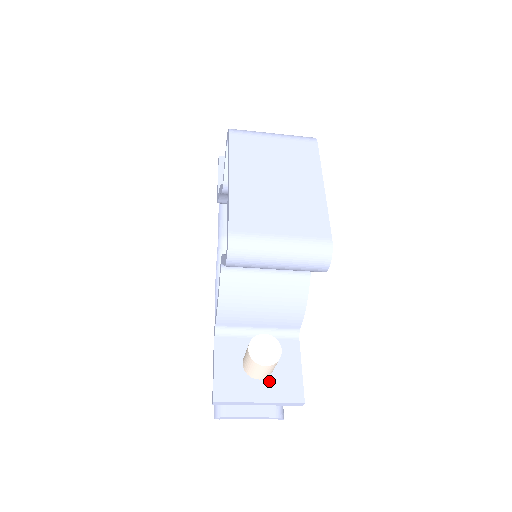
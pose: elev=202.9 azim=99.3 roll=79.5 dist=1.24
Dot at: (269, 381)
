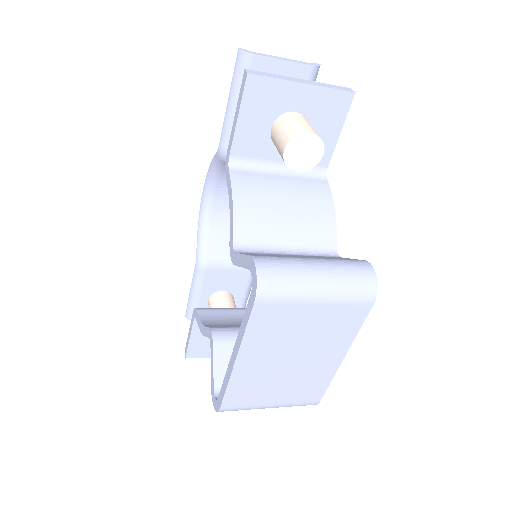
Dot at: occluded
